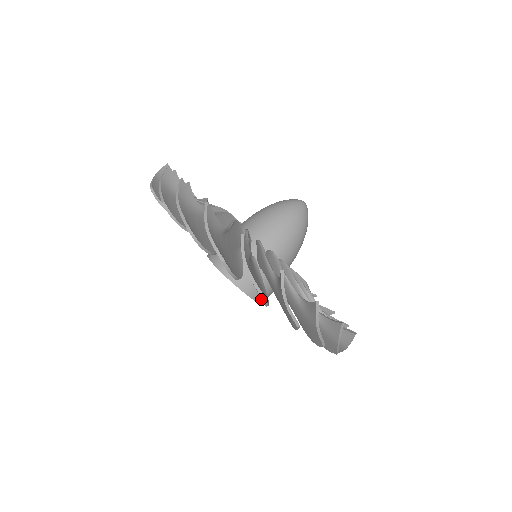
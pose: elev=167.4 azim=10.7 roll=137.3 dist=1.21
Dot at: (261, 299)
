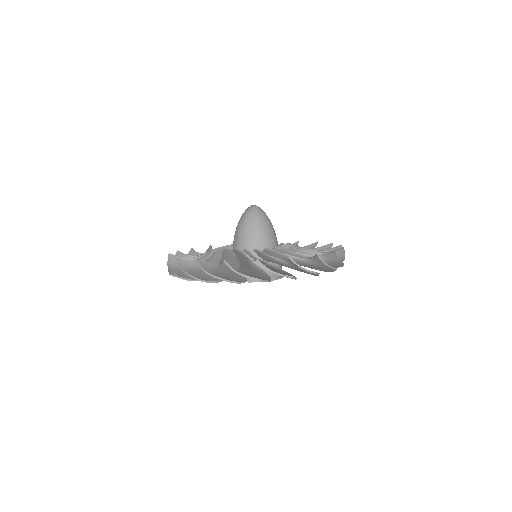
Dot at: occluded
